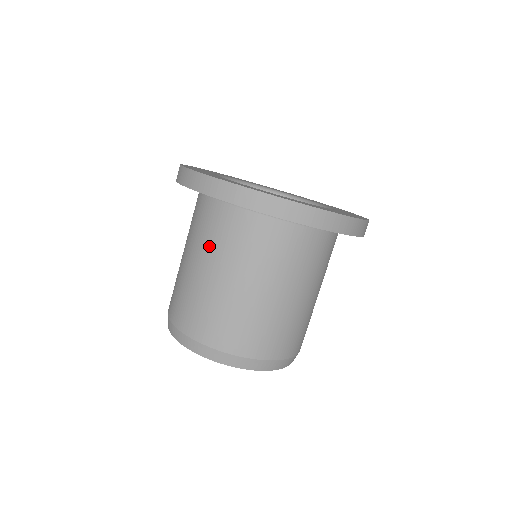
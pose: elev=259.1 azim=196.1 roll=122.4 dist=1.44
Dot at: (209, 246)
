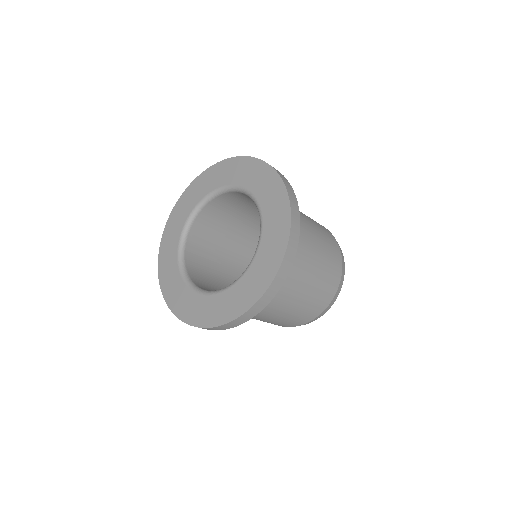
Dot at: occluded
